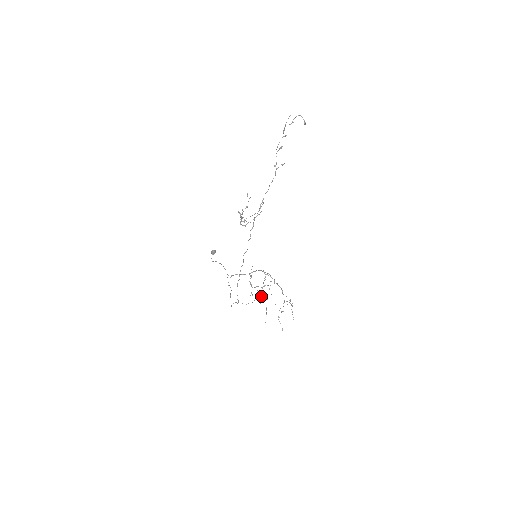
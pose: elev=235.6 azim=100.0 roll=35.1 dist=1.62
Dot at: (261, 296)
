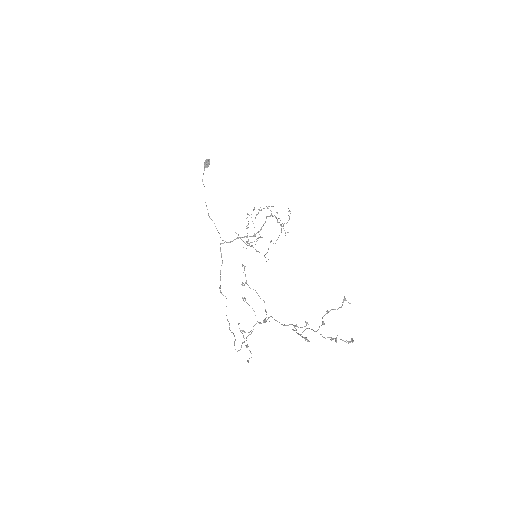
Dot at: occluded
